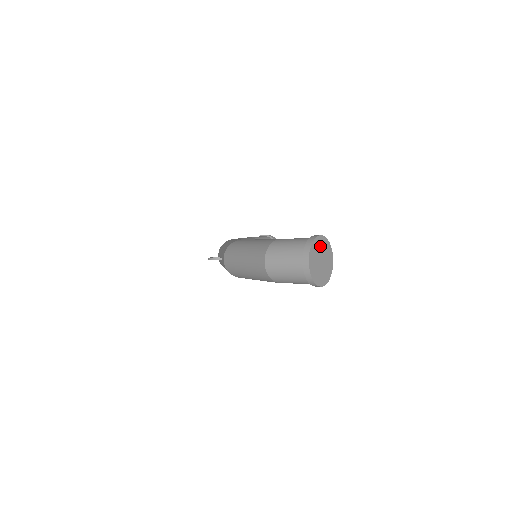
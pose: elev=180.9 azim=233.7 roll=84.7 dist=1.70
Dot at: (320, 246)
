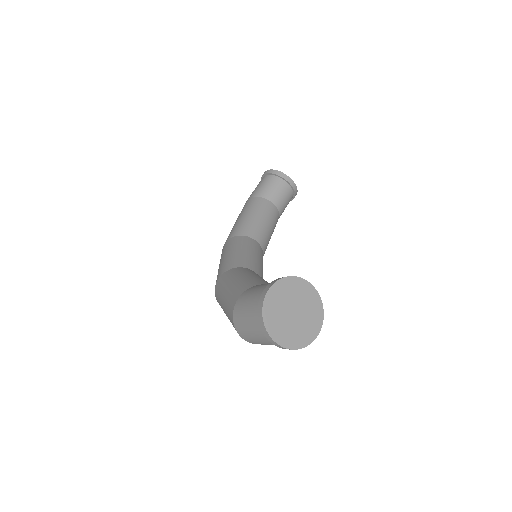
Dot at: (278, 301)
